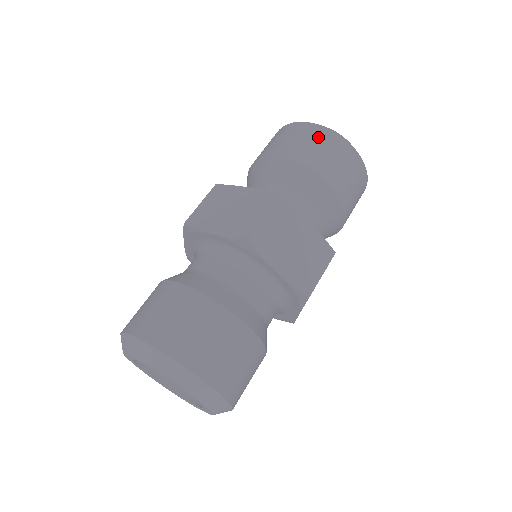
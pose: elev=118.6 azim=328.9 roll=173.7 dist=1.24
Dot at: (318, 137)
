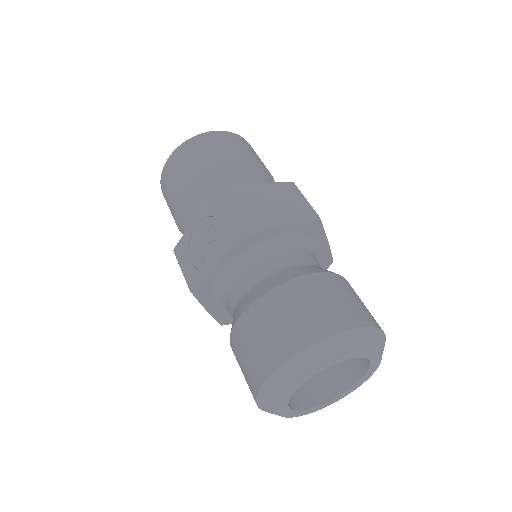
Dot at: (241, 141)
